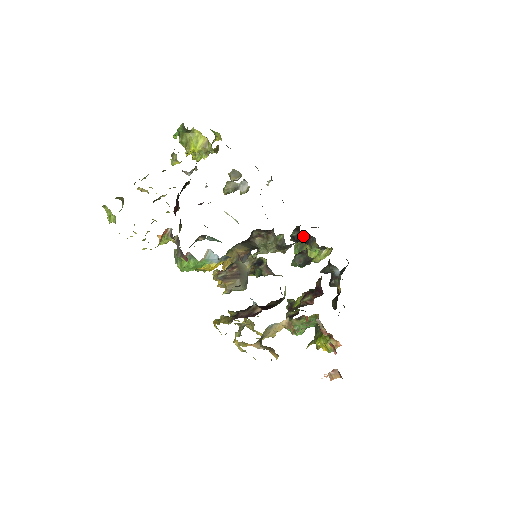
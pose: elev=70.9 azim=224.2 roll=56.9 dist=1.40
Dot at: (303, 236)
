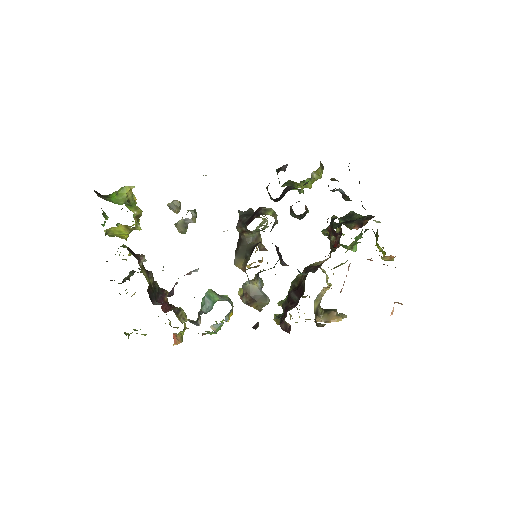
Dot at: (278, 198)
